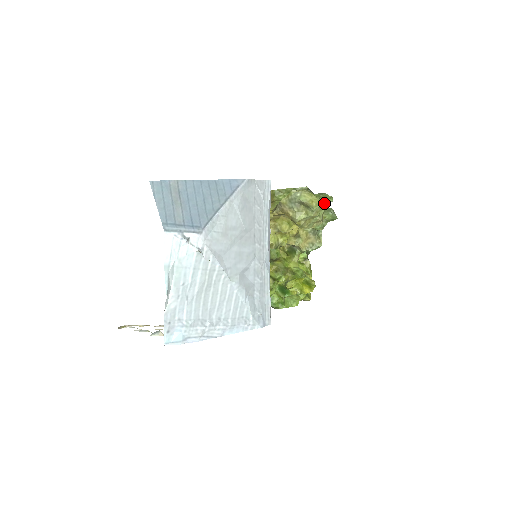
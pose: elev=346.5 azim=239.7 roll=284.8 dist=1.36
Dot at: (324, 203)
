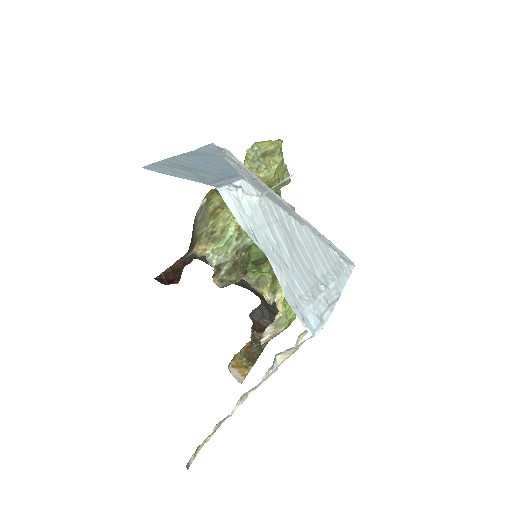
Dot at: occluded
